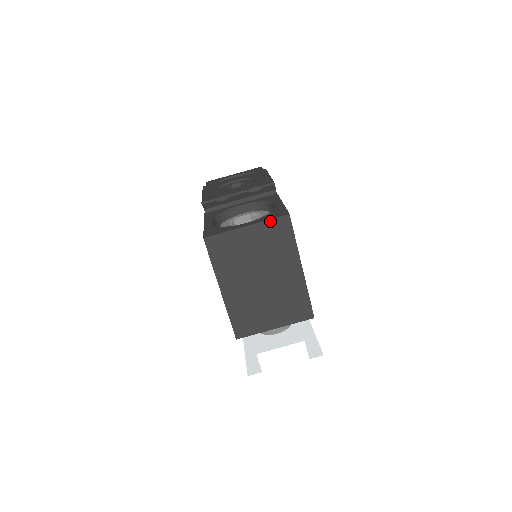
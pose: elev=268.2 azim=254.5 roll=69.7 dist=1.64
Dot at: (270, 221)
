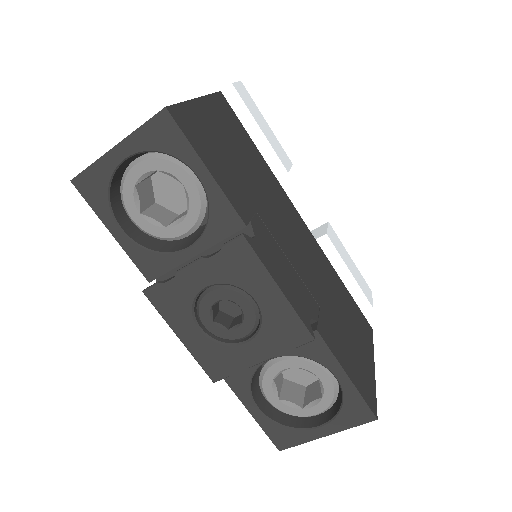
Dot at: (353, 426)
